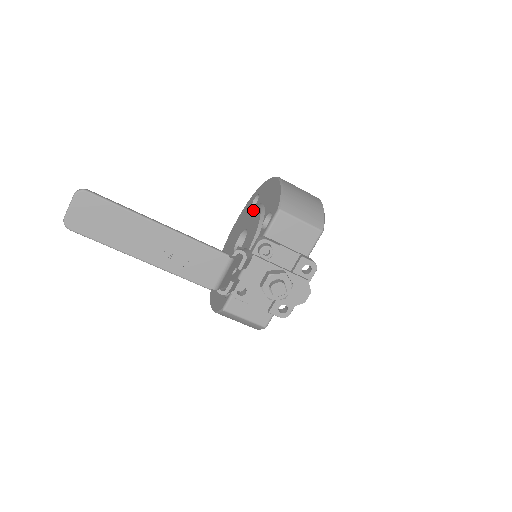
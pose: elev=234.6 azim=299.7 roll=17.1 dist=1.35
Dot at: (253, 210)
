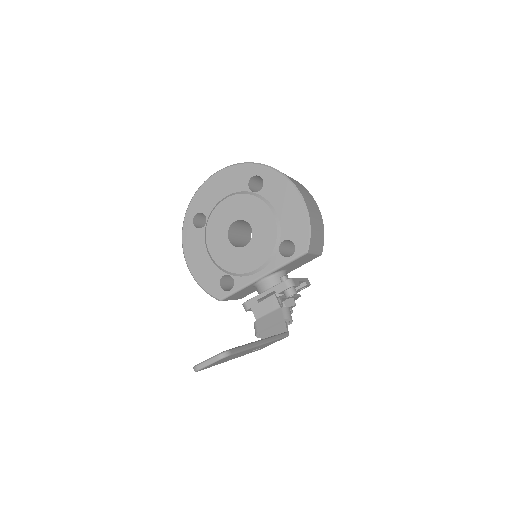
Dot at: (260, 206)
